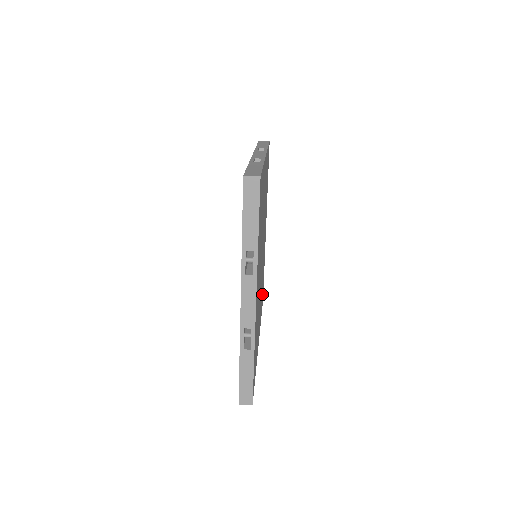
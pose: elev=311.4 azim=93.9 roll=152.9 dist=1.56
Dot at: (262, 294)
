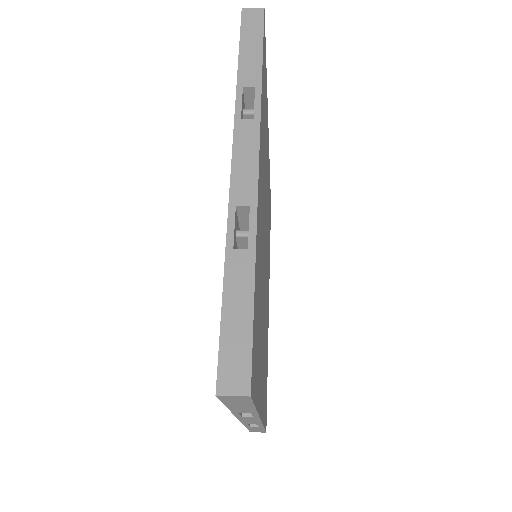
Dot at: occluded
